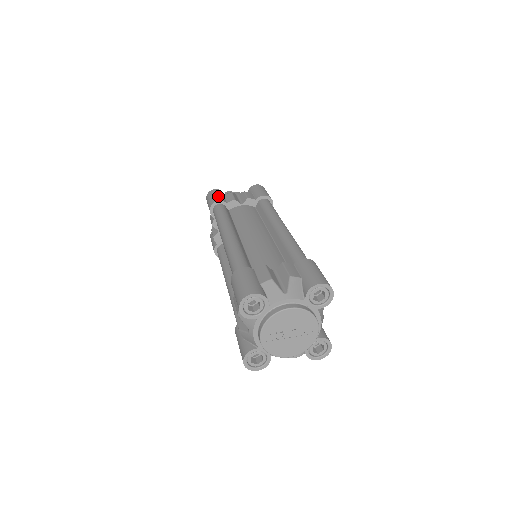
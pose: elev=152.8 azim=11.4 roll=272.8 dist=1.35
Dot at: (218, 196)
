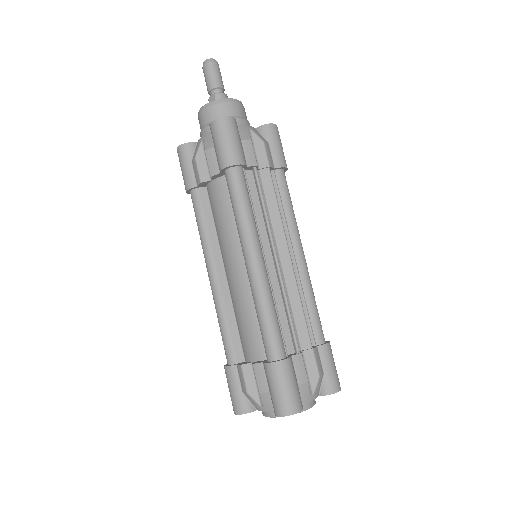
Dot at: (185, 174)
